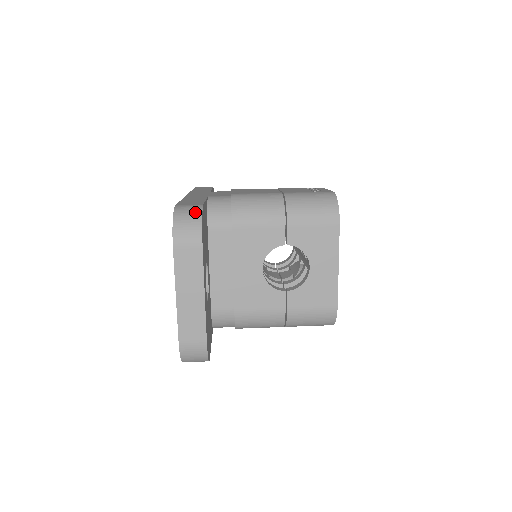
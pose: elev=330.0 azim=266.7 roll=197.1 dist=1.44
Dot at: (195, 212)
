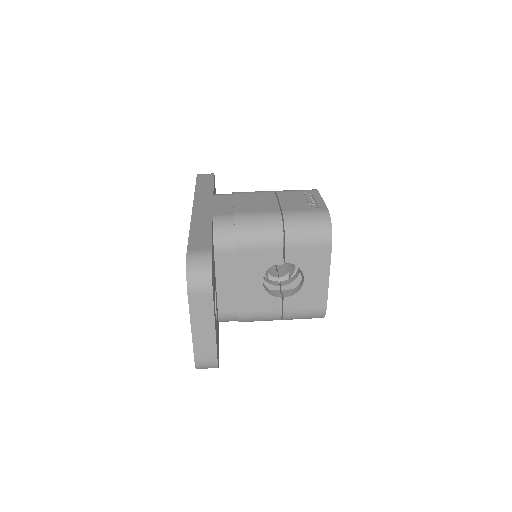
Dot at: (205, 261)
